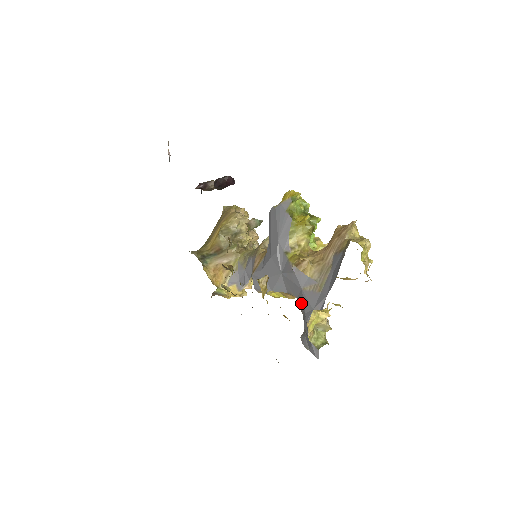
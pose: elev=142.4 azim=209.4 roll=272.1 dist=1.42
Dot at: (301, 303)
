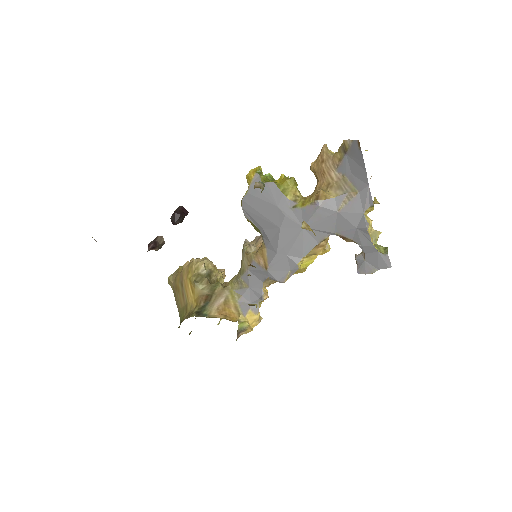
Dot at: (345, 226)
